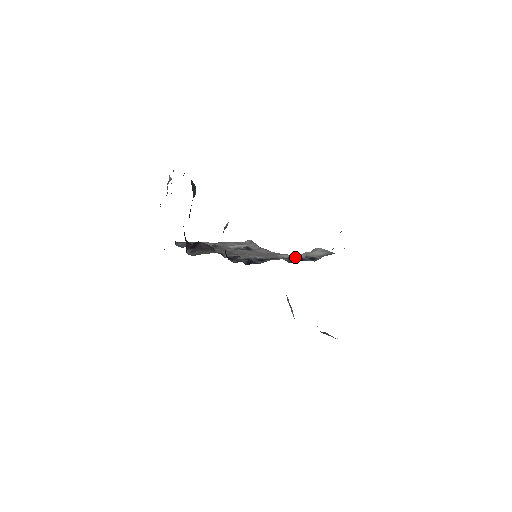
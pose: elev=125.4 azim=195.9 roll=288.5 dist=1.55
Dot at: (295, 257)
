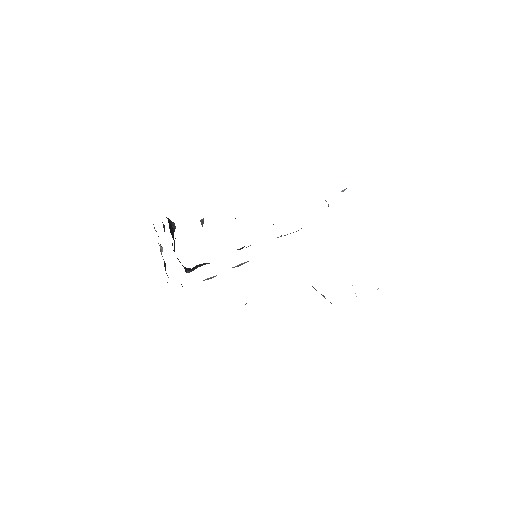
Dot at: occluded
